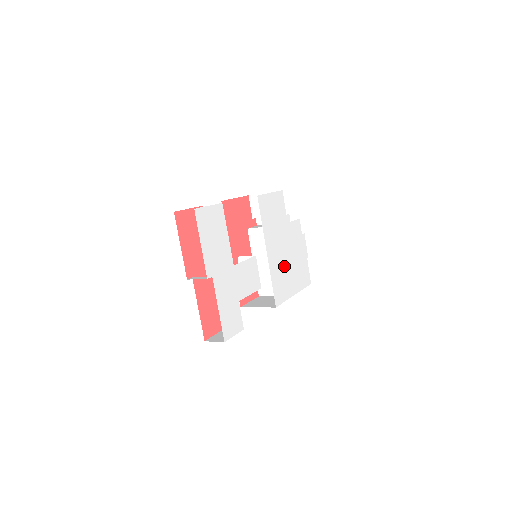
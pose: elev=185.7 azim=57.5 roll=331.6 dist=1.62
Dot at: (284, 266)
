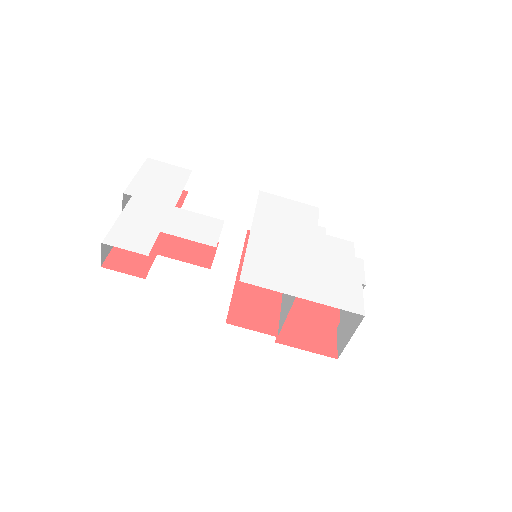
Dot at: (288, 259)
